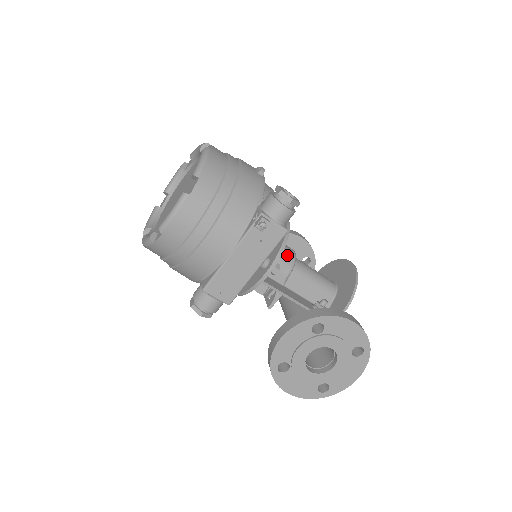
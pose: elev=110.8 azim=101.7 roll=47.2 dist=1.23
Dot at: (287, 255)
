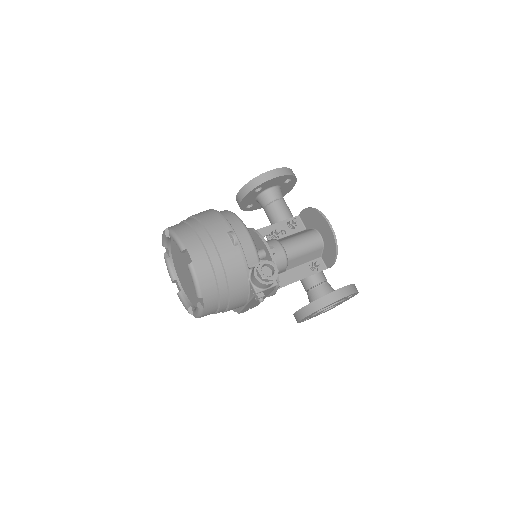
Dot at: (280, 261)
